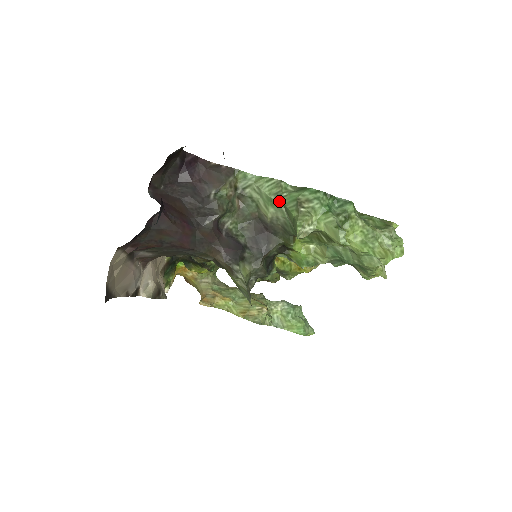
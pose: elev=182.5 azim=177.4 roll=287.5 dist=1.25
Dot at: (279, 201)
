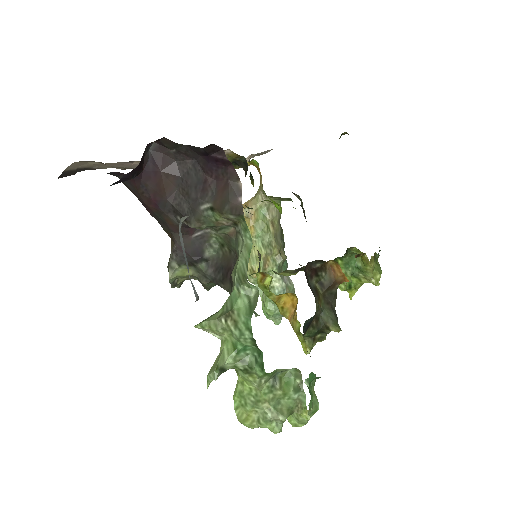
Dot at: (234, 285)
